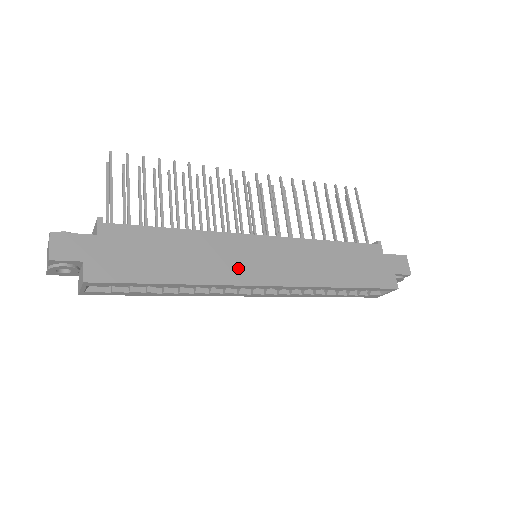
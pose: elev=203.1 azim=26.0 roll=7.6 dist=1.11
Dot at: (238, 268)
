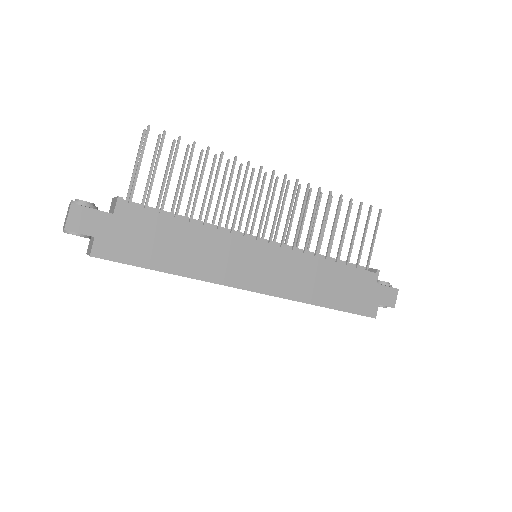
Dot at: (233, 270)
